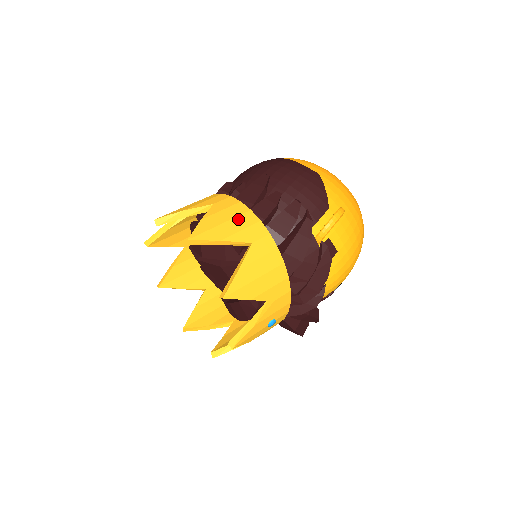
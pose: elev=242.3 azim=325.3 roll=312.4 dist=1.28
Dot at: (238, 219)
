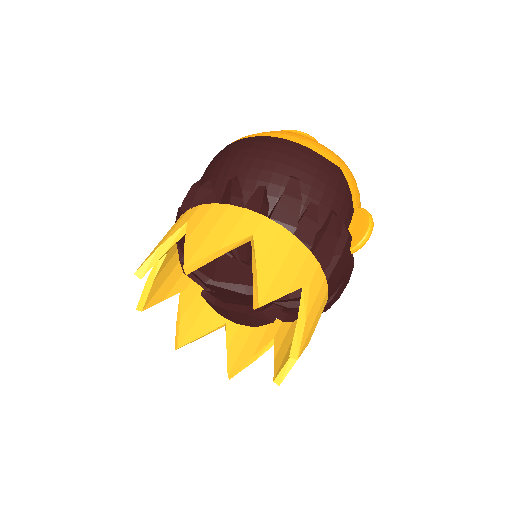
Dot at: (291, 256)
